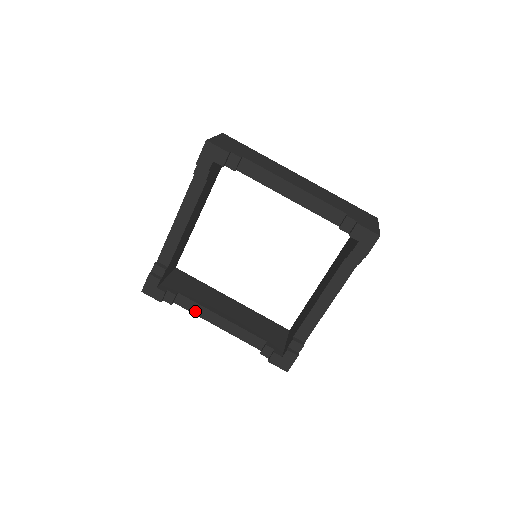
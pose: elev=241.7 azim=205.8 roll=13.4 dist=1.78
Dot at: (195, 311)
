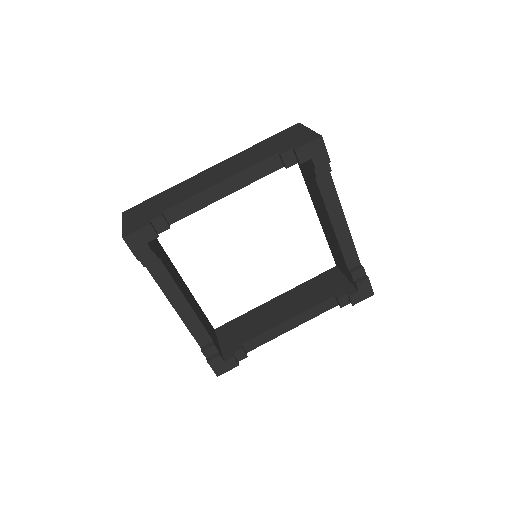
Dot at: (162, 284)
